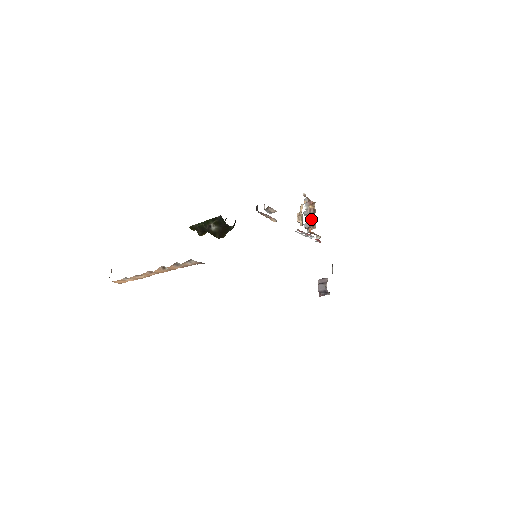
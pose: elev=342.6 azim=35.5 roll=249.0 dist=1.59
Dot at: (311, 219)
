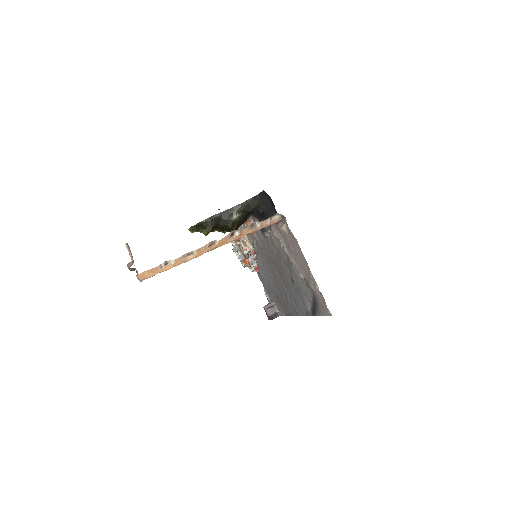
Dot at: occluded
